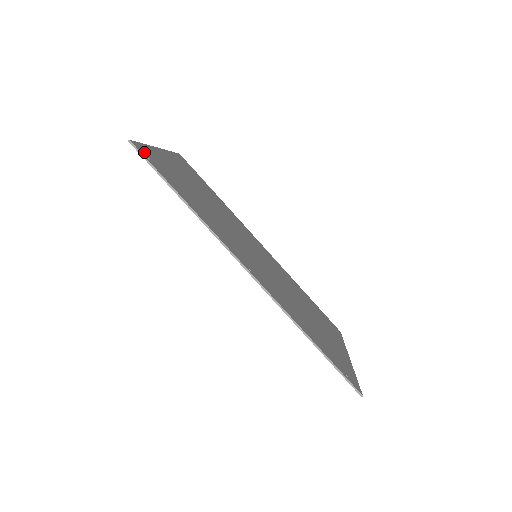
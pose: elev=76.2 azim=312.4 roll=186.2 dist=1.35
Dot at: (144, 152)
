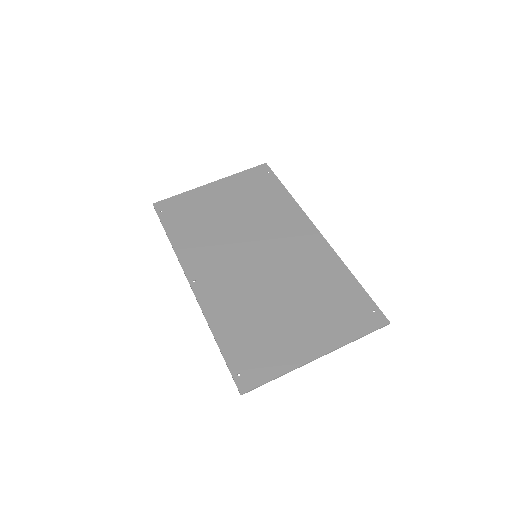
Dot at: (163, 207)
